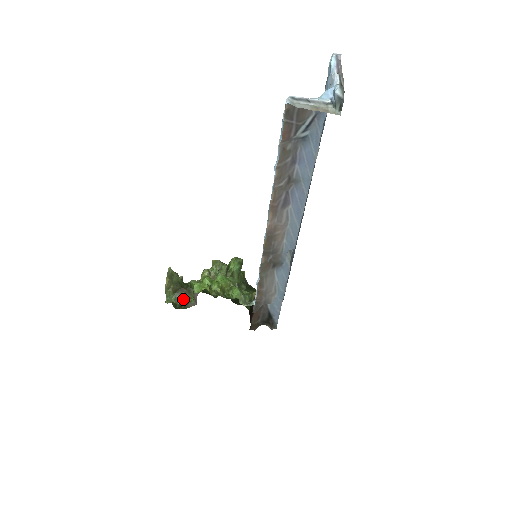
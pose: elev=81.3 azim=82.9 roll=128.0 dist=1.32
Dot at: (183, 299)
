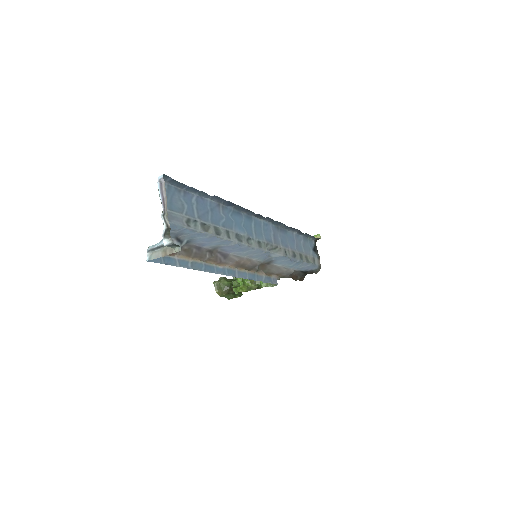
Dot at: occluded
